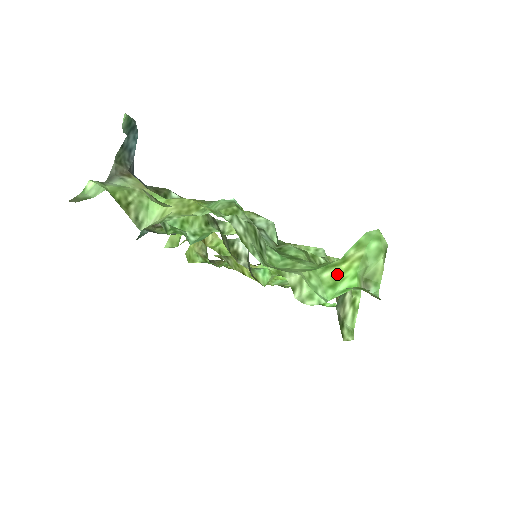
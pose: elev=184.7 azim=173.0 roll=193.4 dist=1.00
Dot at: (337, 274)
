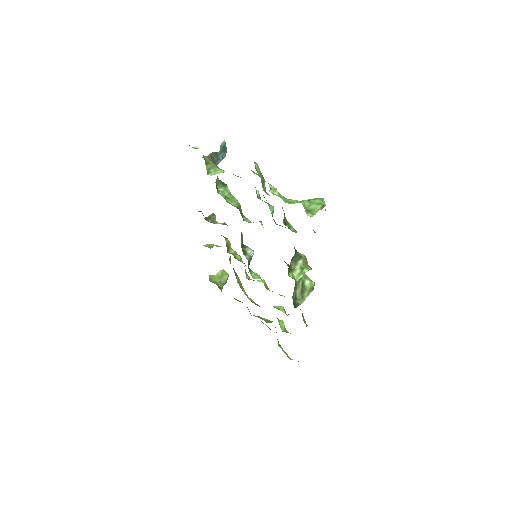
Dot at: (295, 201)
